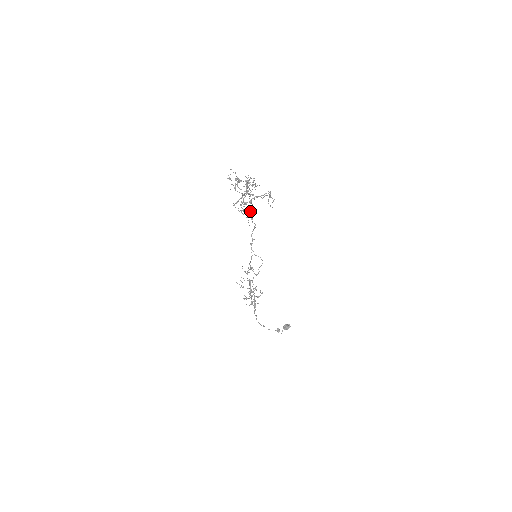
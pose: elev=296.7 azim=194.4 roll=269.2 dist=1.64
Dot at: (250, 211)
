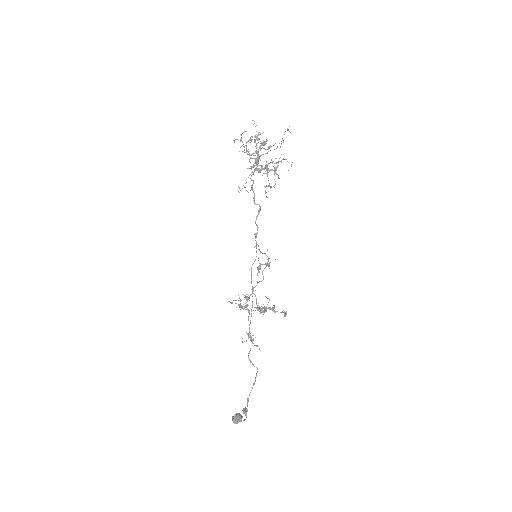
Dot at: (252, 190)
